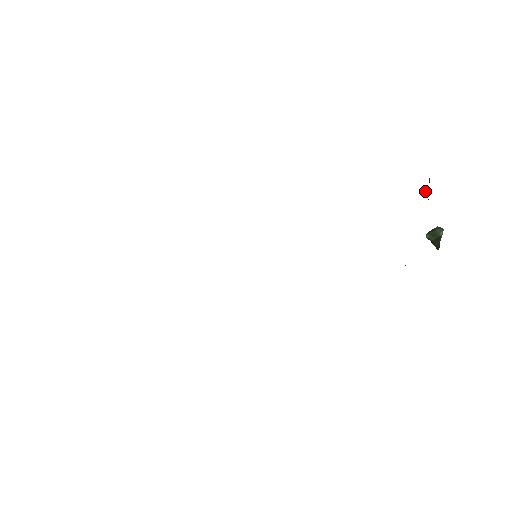
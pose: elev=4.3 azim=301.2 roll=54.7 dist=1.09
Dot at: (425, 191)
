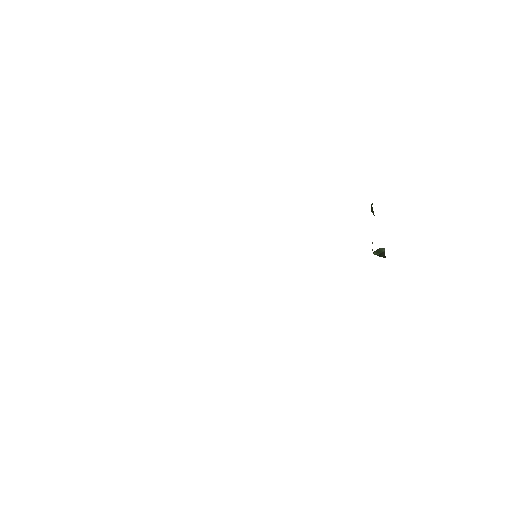
Dot at: (371, 210)
